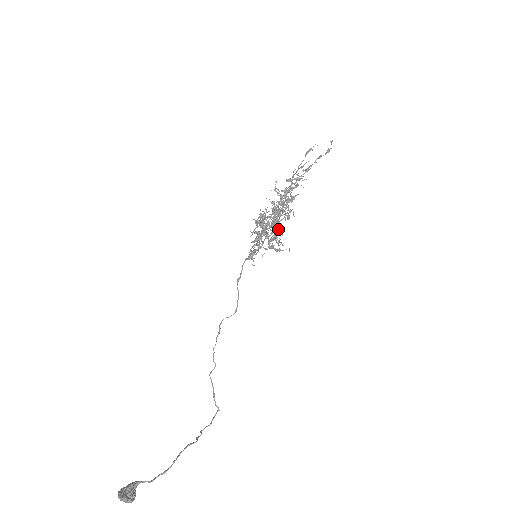
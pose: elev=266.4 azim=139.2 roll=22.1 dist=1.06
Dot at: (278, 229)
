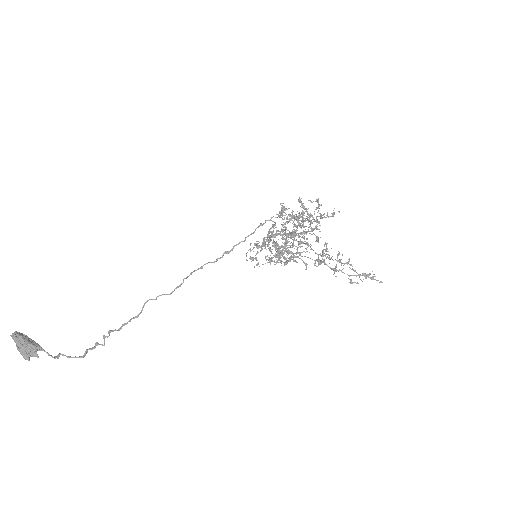
Dot at: occluded
